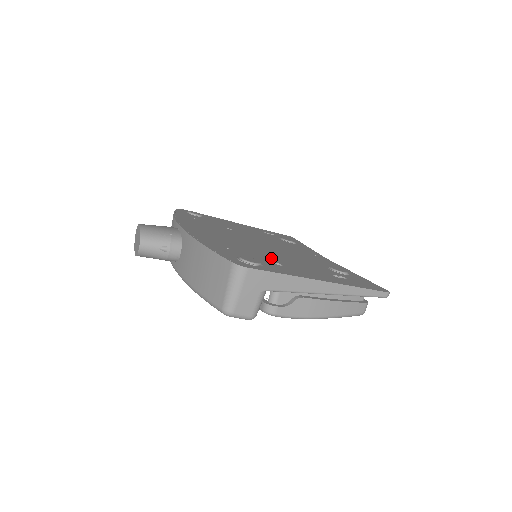
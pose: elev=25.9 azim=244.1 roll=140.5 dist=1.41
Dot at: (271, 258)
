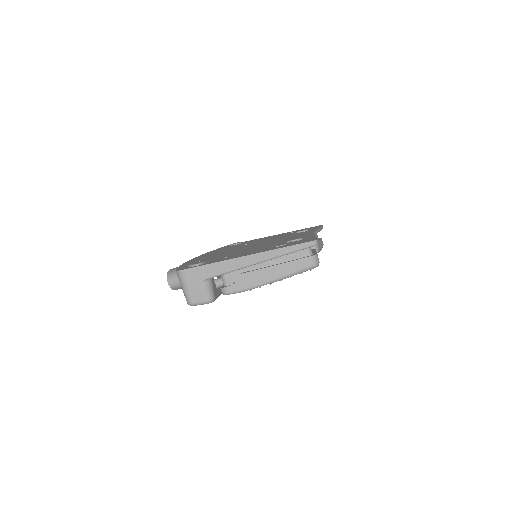
Dot at: (230, 255)
